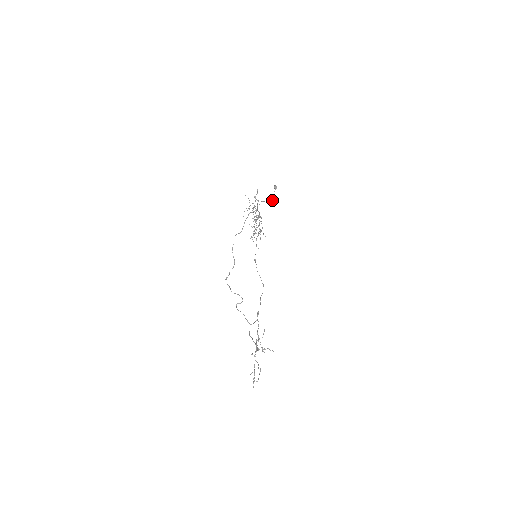
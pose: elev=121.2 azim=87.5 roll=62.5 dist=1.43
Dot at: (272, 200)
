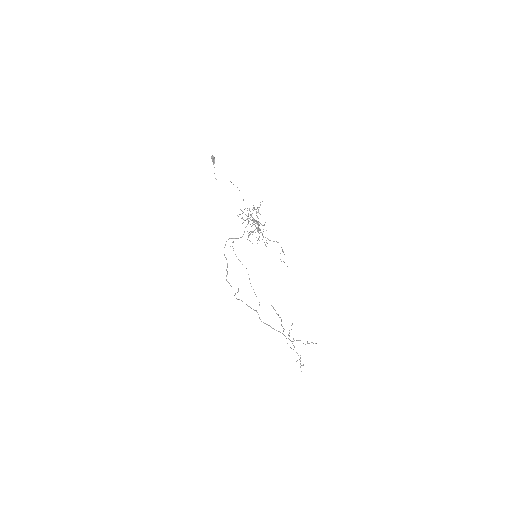
Dot at: occluded
